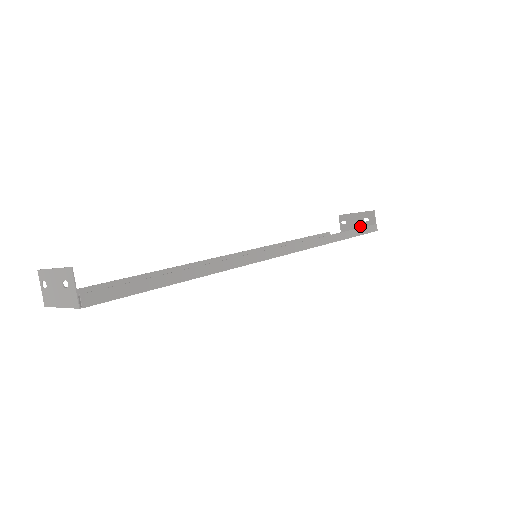
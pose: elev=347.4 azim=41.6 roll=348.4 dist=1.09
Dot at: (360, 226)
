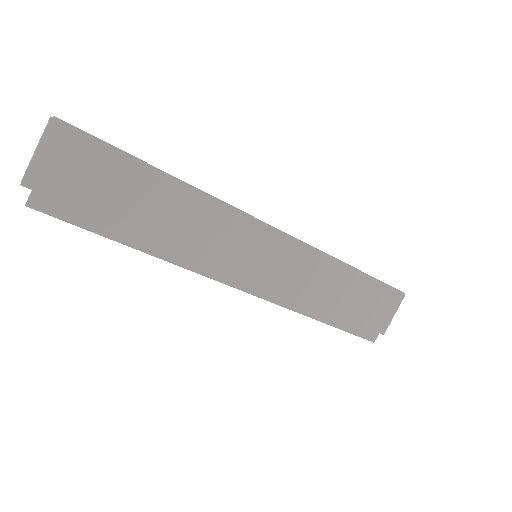
Dot at: occluded
